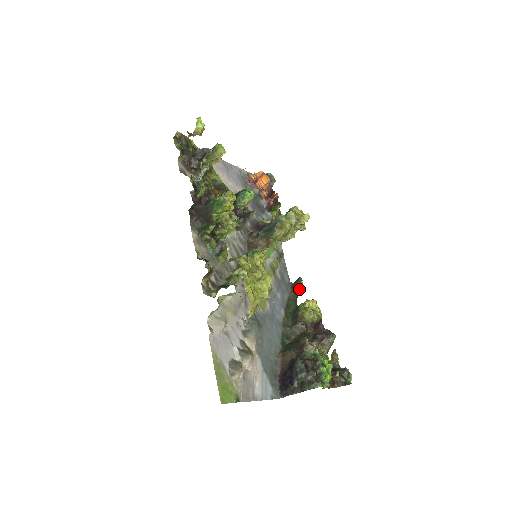
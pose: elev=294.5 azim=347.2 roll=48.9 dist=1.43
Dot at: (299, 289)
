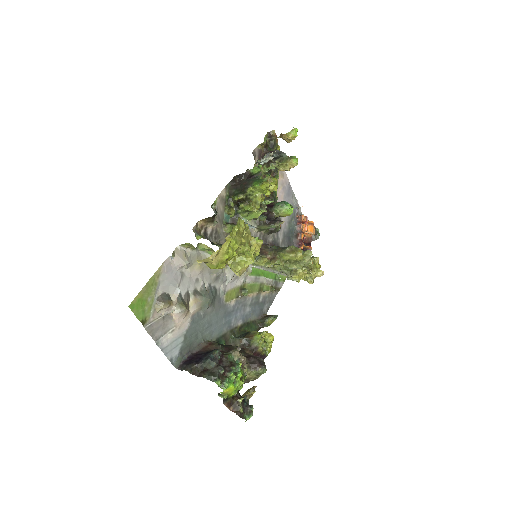
Dot at: (268, 321)
